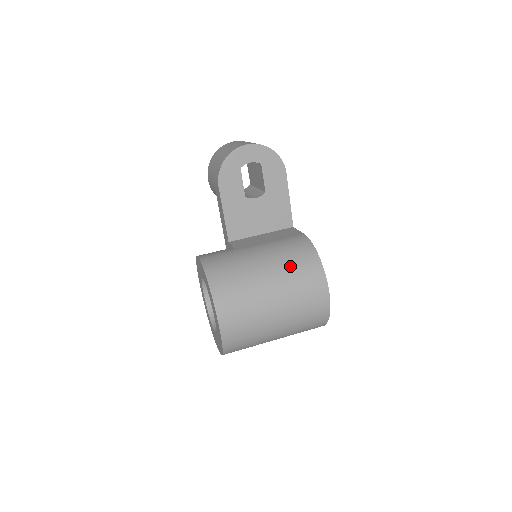
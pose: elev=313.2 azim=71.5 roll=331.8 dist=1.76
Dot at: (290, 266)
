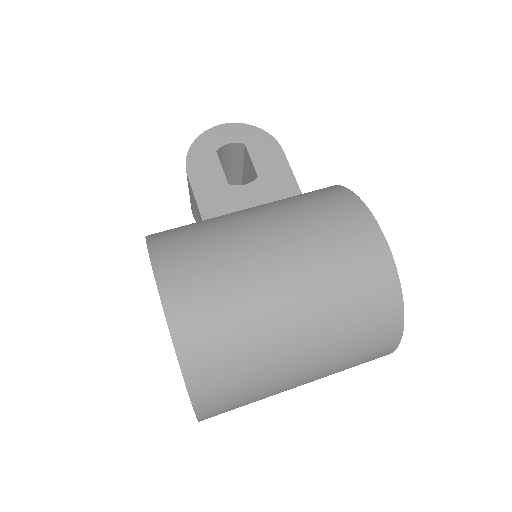
Dot at: (294, 202)
